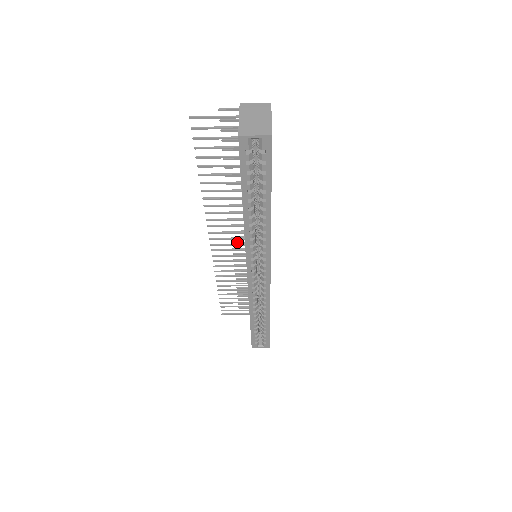
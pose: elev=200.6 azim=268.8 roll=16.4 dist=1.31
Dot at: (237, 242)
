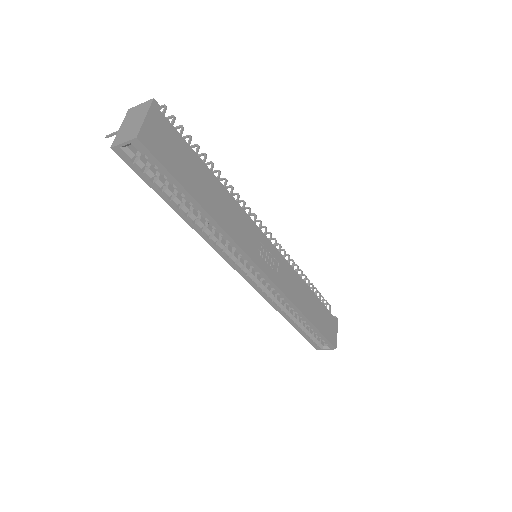
Dot at: occluded
